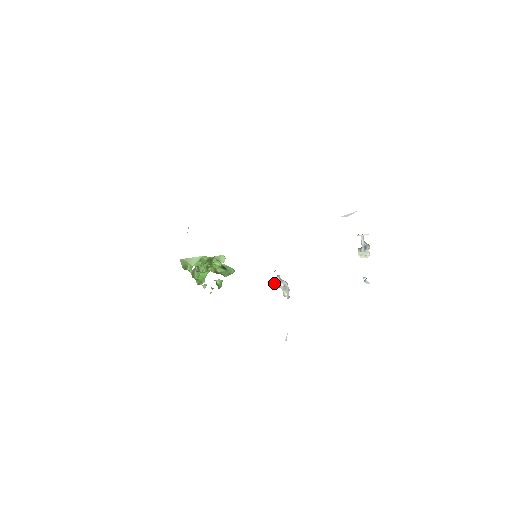
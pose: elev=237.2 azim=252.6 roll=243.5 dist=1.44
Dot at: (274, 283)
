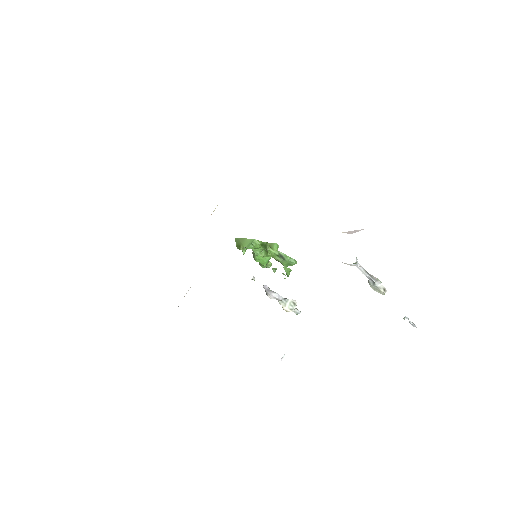
Dot at: occluded
